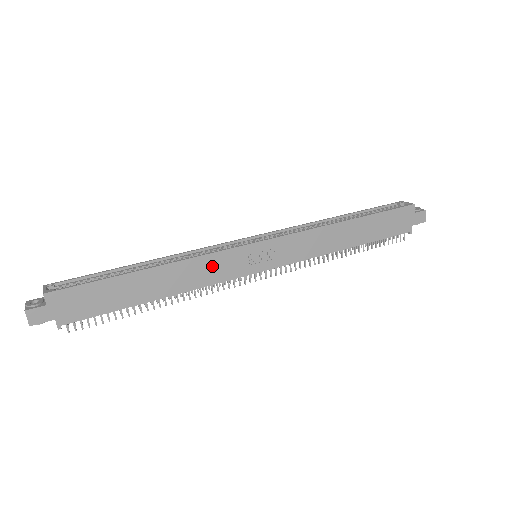
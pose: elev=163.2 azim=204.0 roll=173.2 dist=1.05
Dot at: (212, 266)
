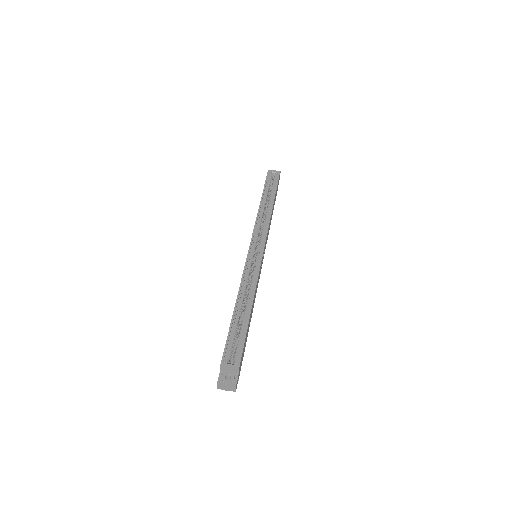
Dot at: (258, 280)
